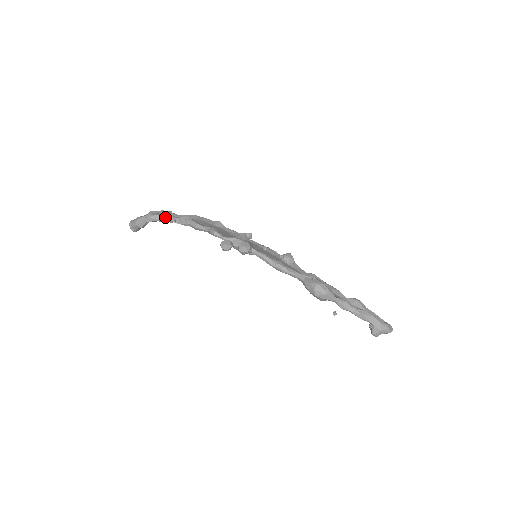
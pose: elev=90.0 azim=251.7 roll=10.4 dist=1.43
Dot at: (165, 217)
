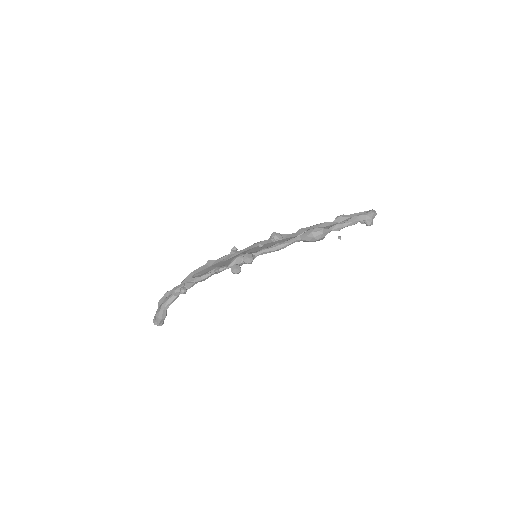
Dot at: (175, 295)
